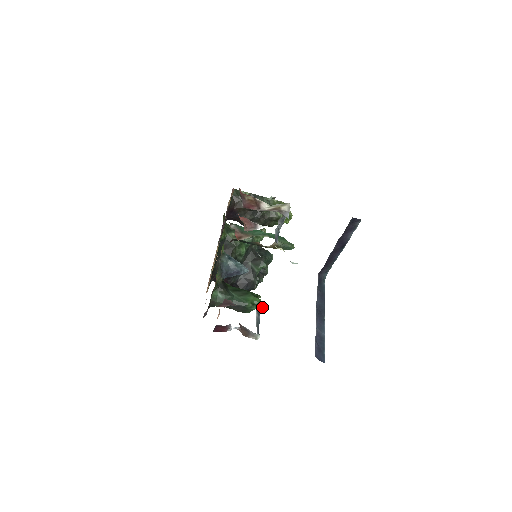
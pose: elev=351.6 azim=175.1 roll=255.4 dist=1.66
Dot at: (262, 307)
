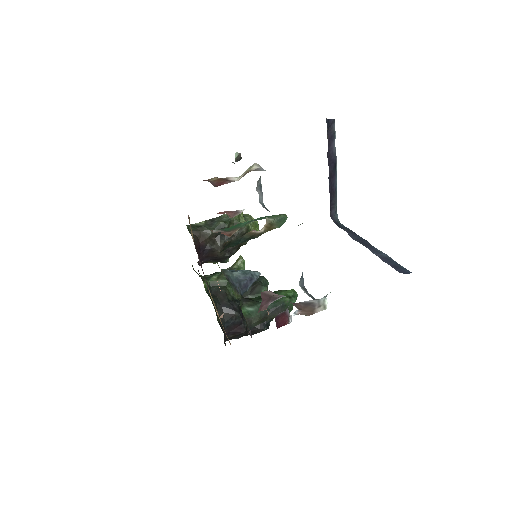
Dot at: (303, 282)
